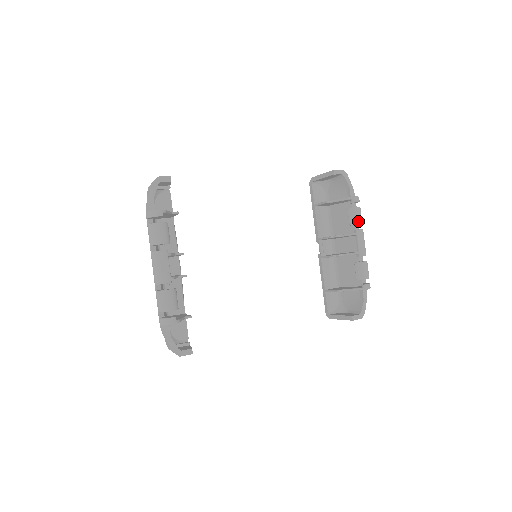
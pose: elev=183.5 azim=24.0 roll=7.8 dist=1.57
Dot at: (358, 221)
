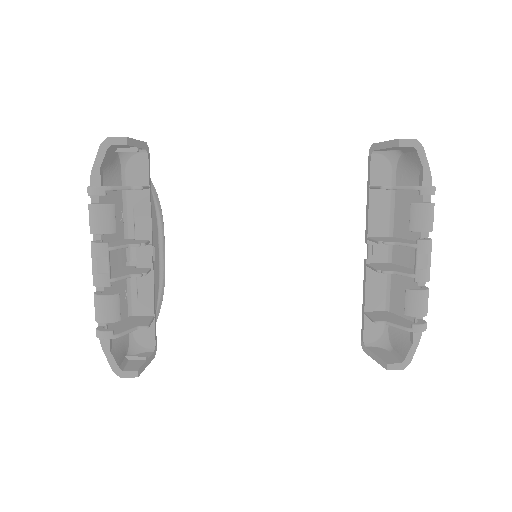
Dot at: (423, 227)
